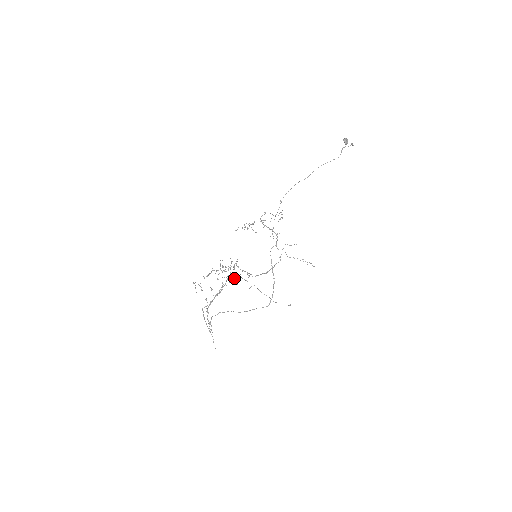
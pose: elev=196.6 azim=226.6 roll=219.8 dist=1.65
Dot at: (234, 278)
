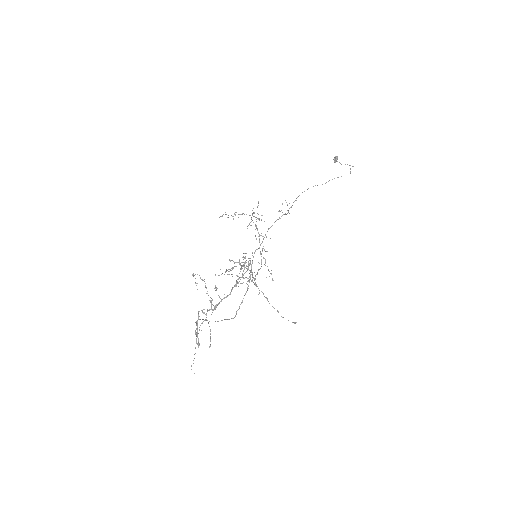
Dot at: occluded
